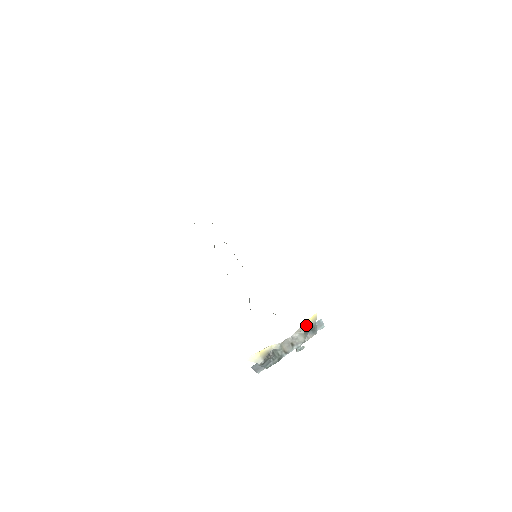
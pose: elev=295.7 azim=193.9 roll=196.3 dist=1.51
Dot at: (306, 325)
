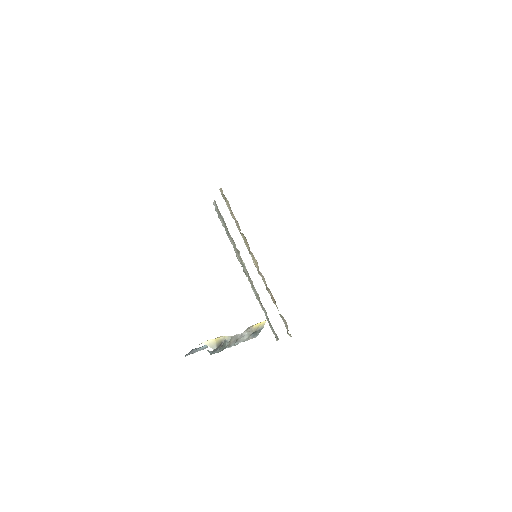
Dot at: (255, 328)
